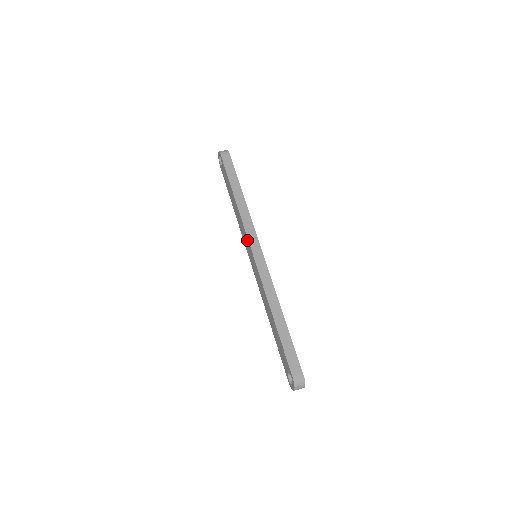
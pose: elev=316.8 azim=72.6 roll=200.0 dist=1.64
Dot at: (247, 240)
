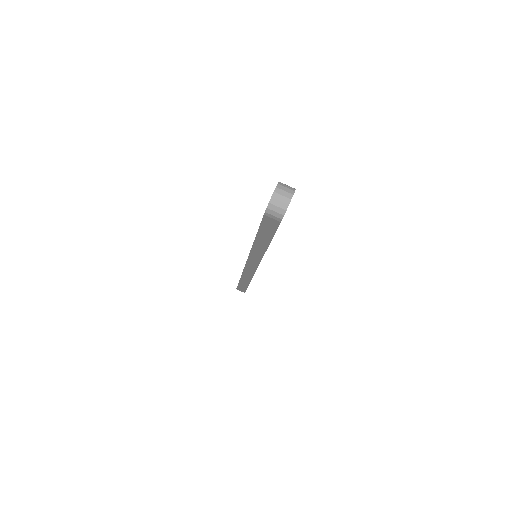
Dot at: occluded
